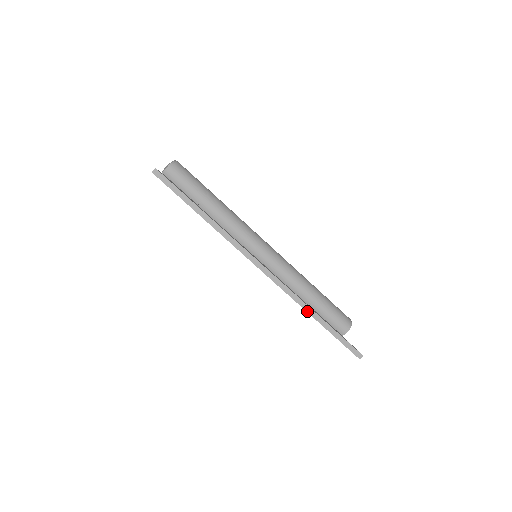
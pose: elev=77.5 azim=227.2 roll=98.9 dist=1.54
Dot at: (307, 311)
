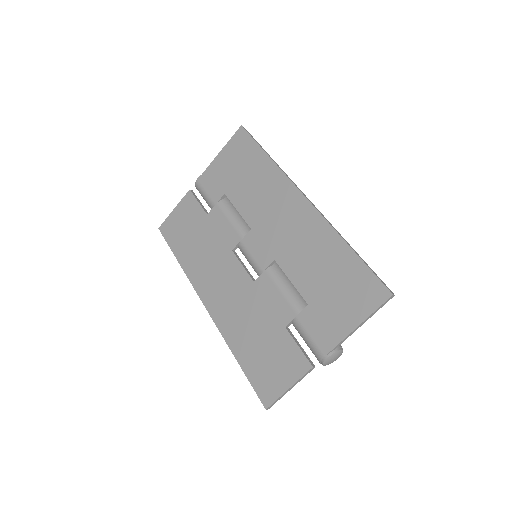
Dot at: (342, 237)
